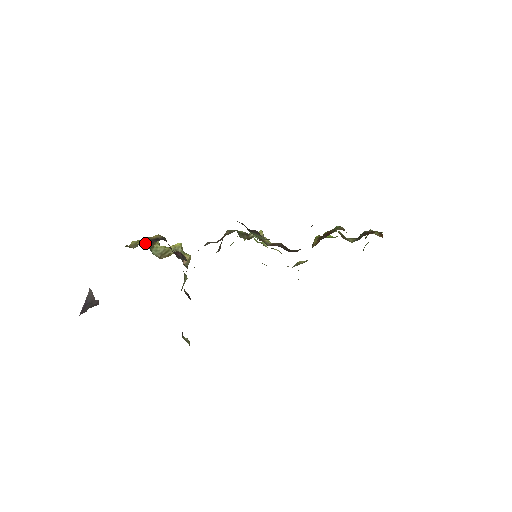
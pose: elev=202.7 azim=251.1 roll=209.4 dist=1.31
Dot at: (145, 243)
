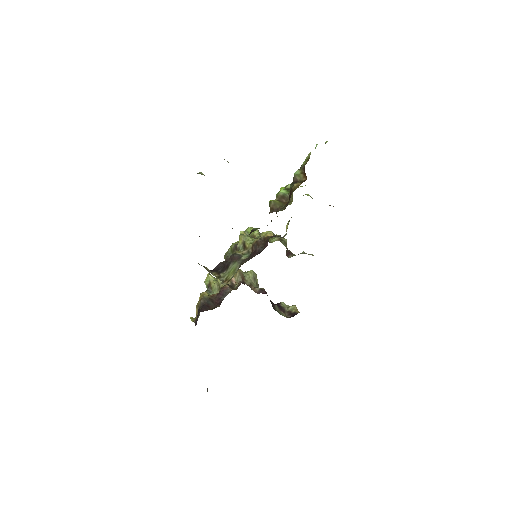
Dot at: (195, 323)
